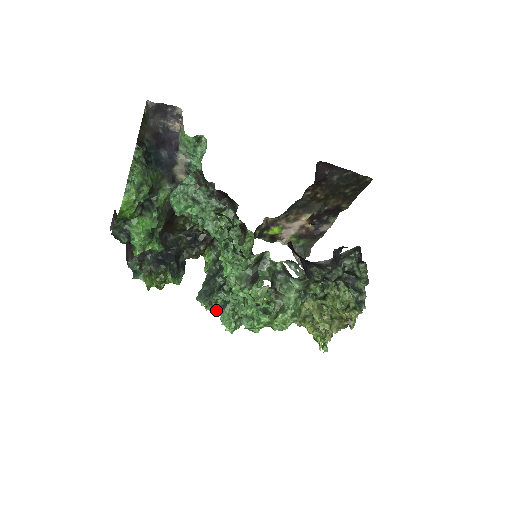
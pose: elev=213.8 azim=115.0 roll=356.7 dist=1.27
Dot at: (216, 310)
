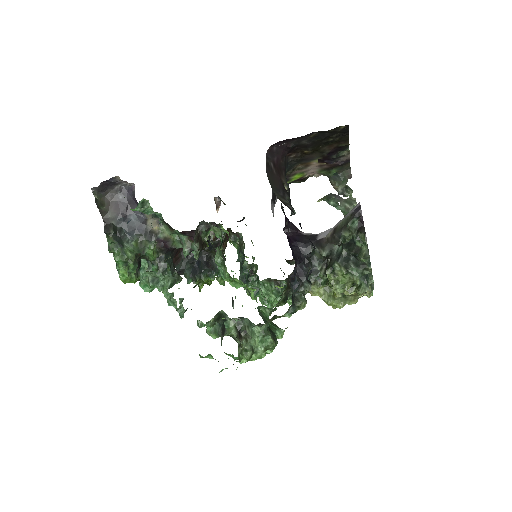
Dot at: occluded
